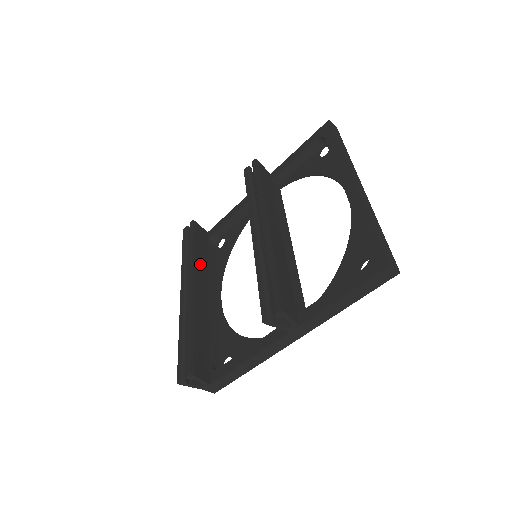
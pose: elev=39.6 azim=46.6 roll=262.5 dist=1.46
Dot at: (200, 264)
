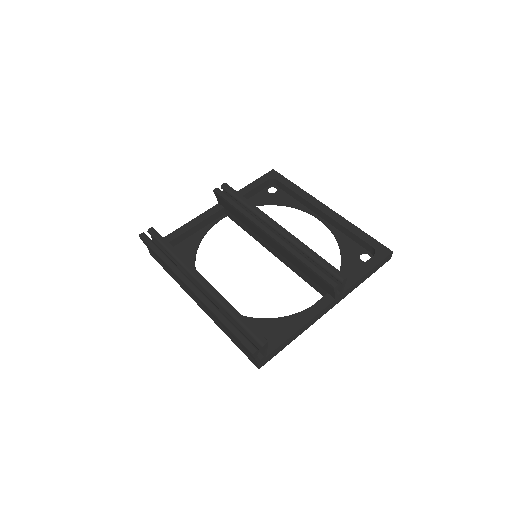
Dot at: occluded
